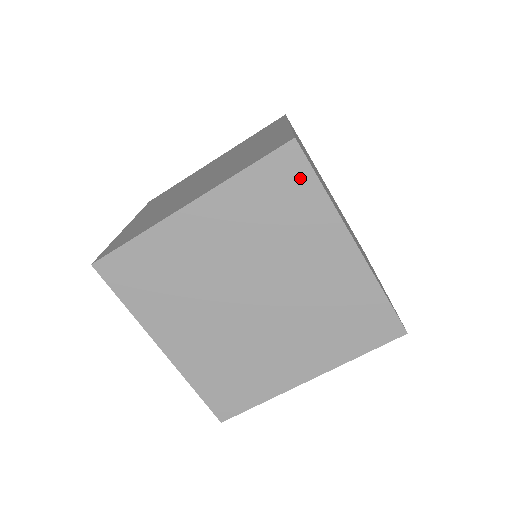
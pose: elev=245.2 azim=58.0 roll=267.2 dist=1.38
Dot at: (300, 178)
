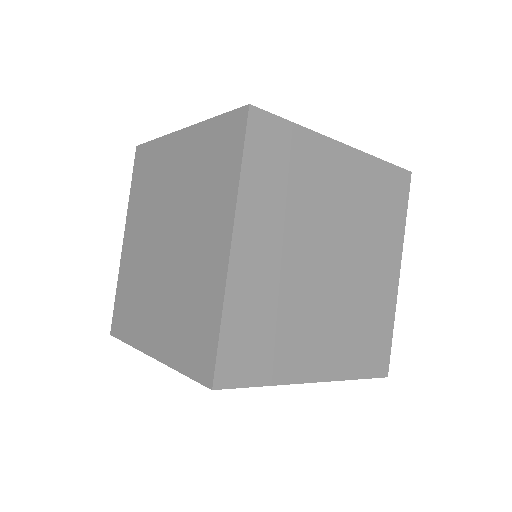
Dot at: (146, 154)
